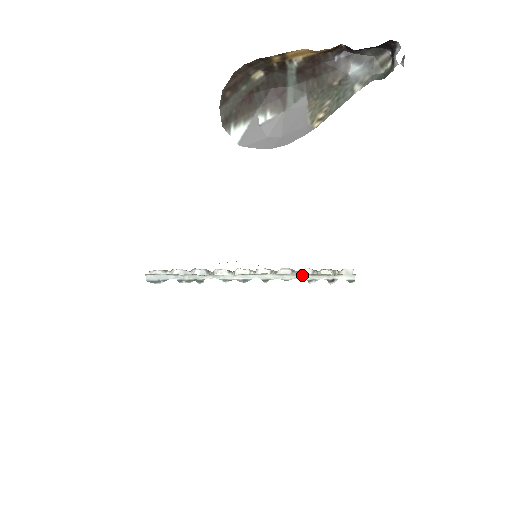
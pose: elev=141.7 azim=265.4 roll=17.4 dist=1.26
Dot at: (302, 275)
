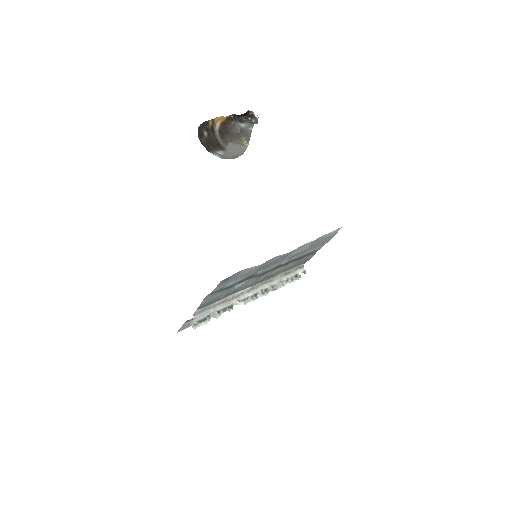
Dot at: (281, 277)
